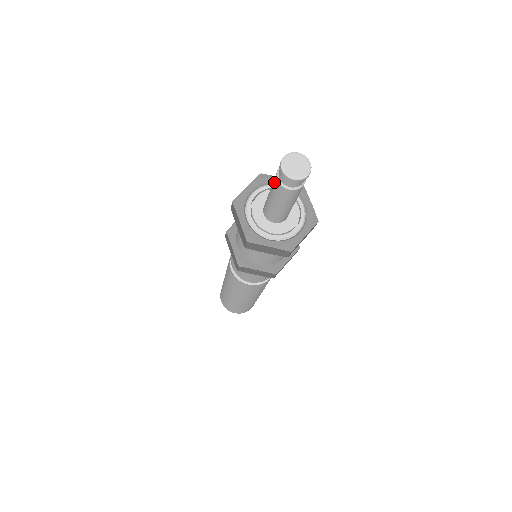
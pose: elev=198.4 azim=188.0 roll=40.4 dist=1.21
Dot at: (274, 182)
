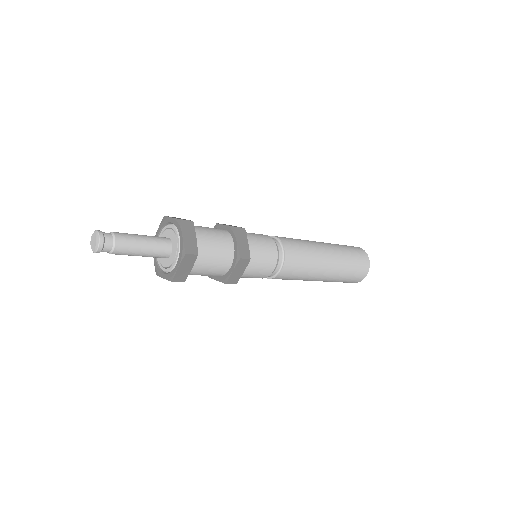
Dot at: (116, 254)
